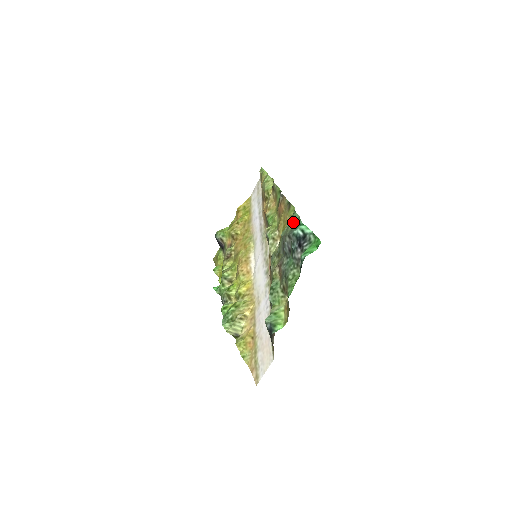
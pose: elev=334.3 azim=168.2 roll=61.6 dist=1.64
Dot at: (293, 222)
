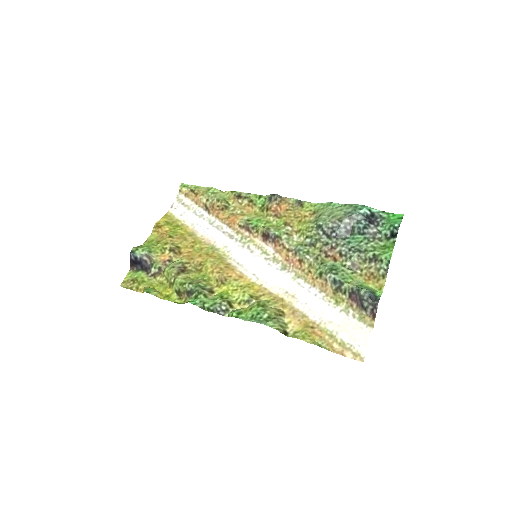
Dot at: (340, 208)
